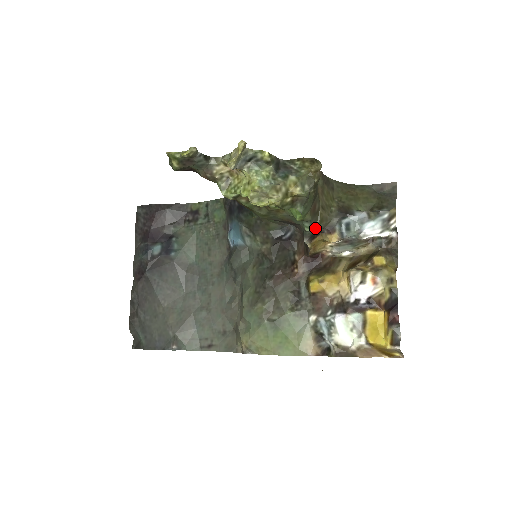
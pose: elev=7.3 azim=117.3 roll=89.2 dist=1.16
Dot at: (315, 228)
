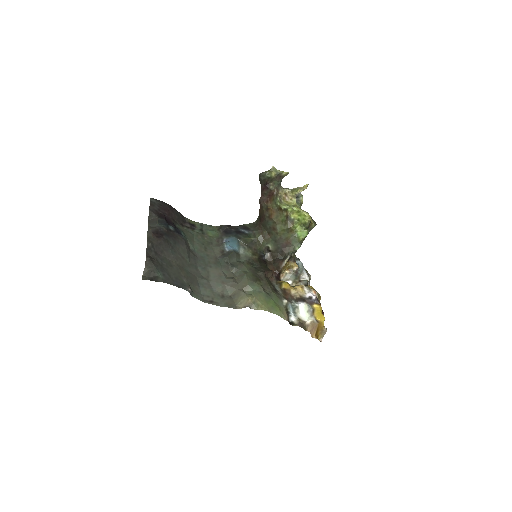
Dot at: (294, 253)
